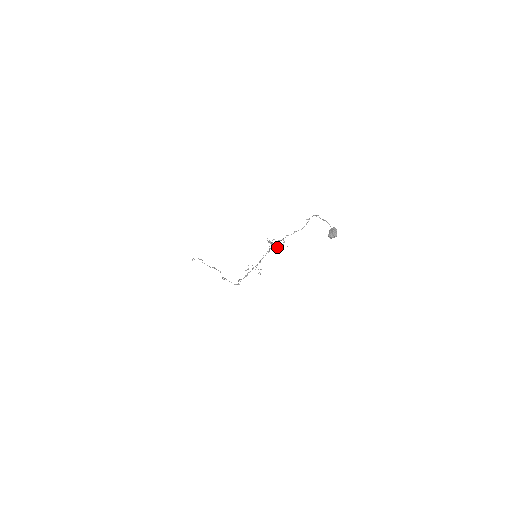
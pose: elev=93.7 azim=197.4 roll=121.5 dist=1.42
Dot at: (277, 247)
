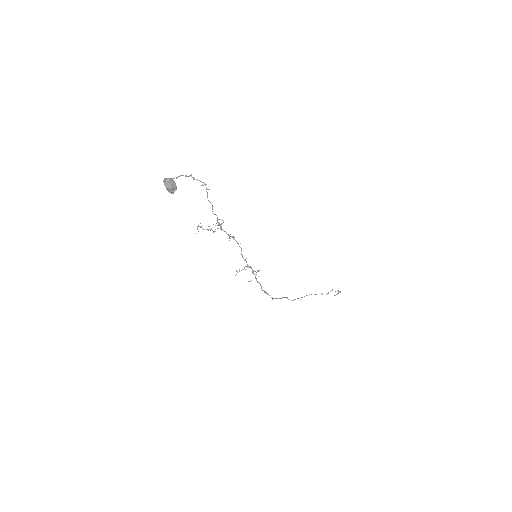
Dot at: (230, 234)
